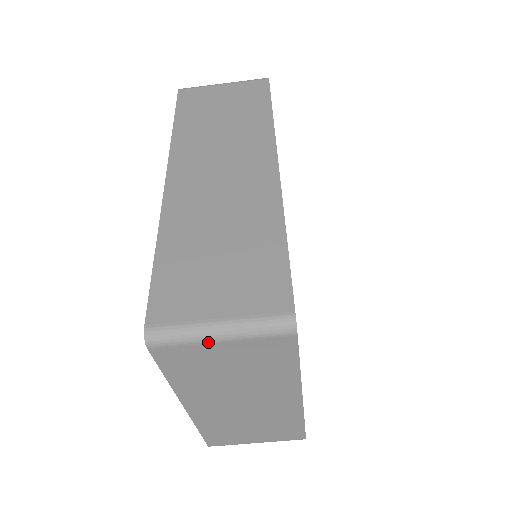
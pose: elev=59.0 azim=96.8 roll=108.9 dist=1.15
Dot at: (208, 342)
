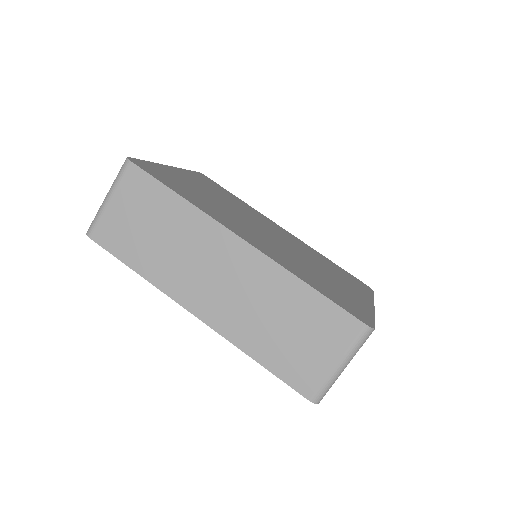
Dot at: occluded
